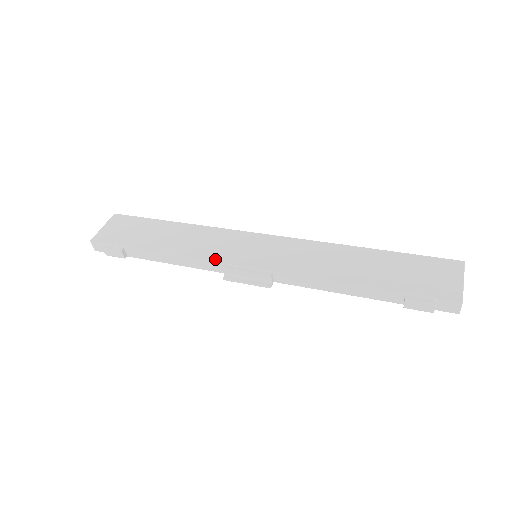
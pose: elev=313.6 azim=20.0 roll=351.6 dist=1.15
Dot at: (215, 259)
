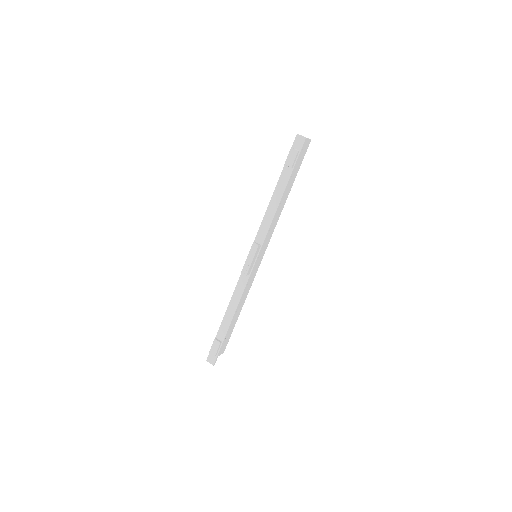
Dot at: (240, 277)
